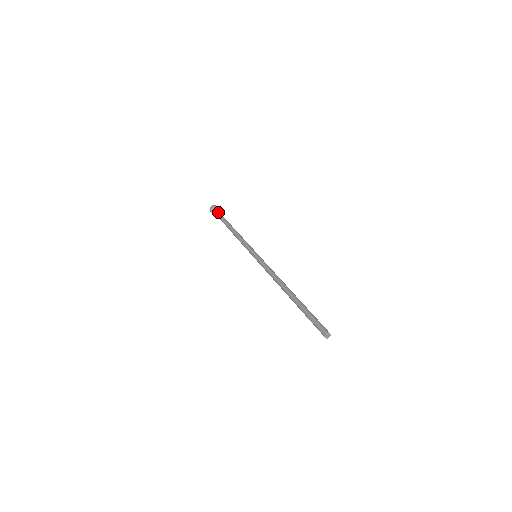
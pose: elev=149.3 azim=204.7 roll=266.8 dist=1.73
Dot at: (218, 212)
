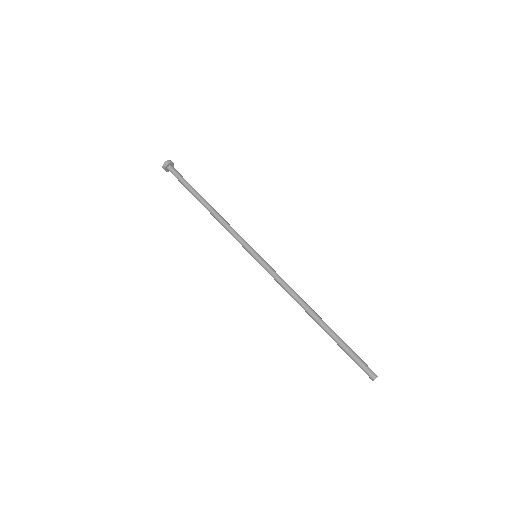
Dot at: (177, 175)
